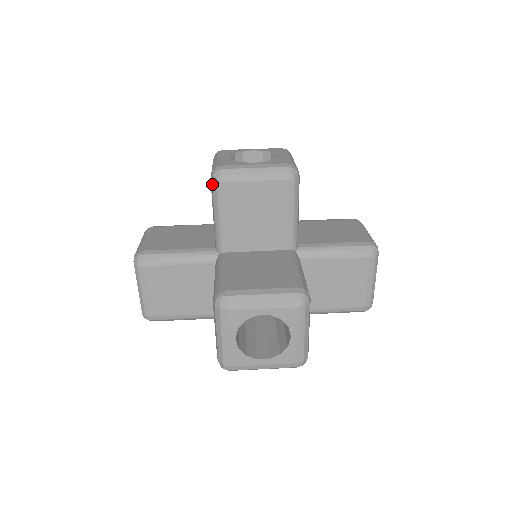
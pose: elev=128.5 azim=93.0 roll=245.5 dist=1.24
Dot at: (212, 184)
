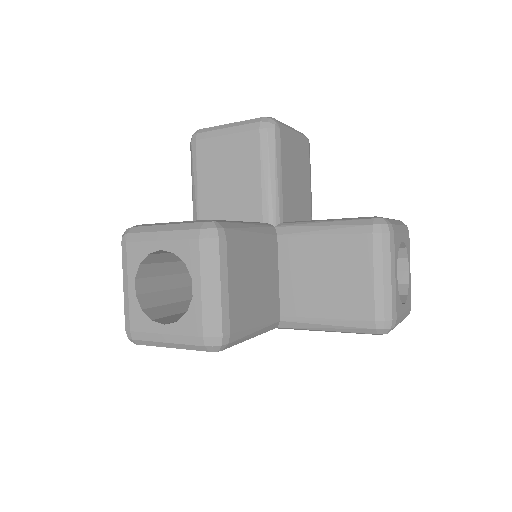
Dot at: (267, 132)
